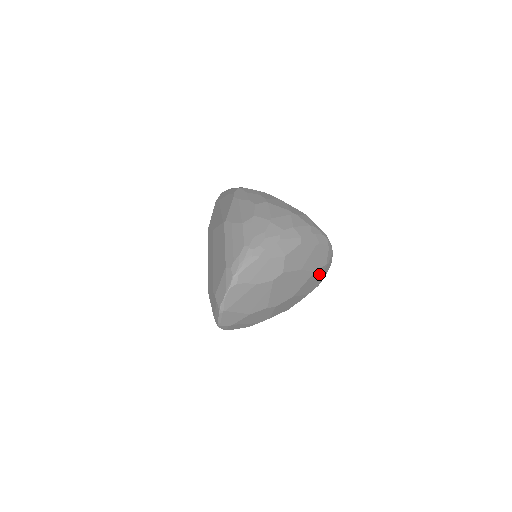
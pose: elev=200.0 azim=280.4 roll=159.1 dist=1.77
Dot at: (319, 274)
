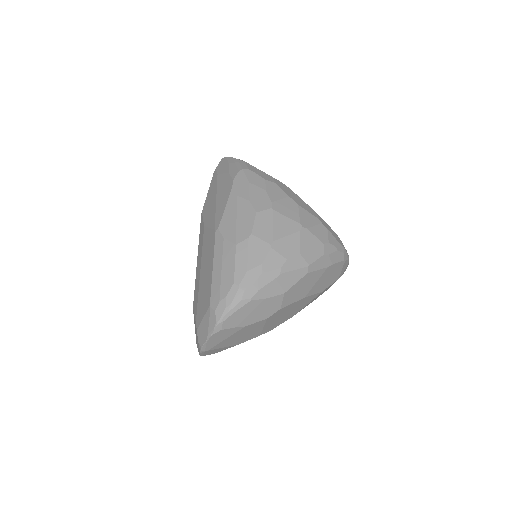
Dot at: (328, 287)
